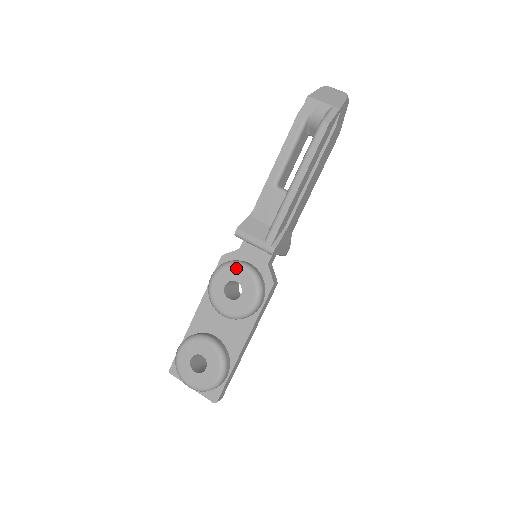
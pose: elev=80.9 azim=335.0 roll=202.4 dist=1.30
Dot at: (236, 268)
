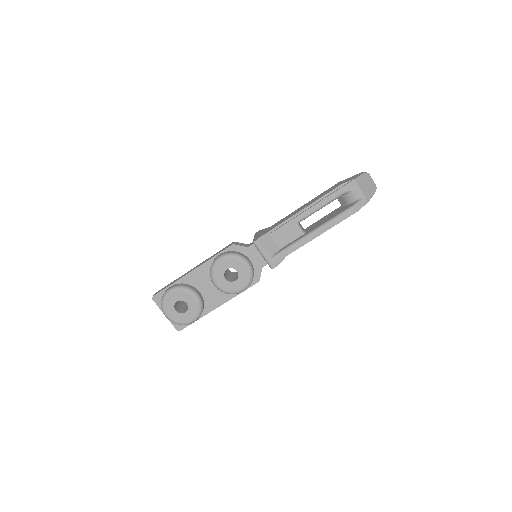
Dot at: (241, 263)
